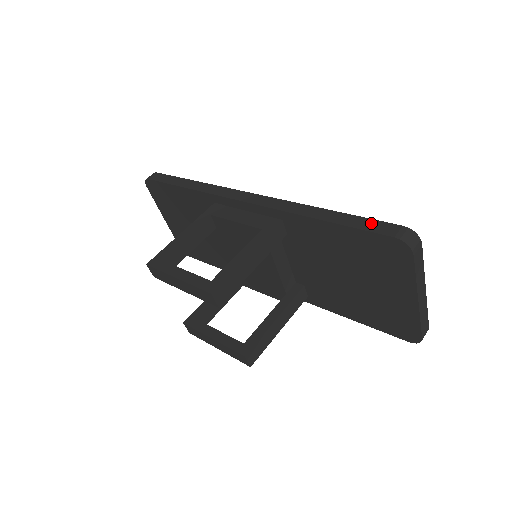
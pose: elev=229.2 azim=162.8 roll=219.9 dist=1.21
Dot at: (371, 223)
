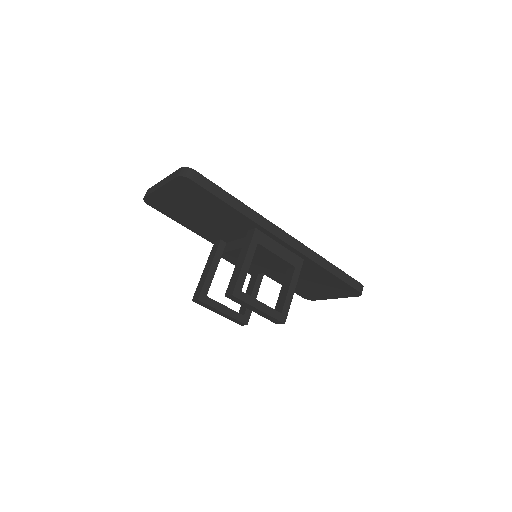
Dot at: (351, 280)
